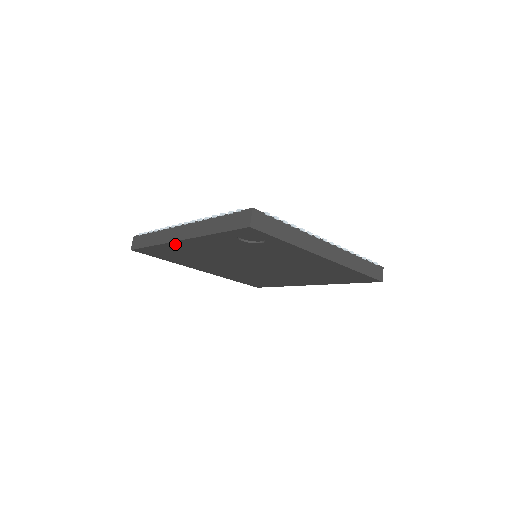
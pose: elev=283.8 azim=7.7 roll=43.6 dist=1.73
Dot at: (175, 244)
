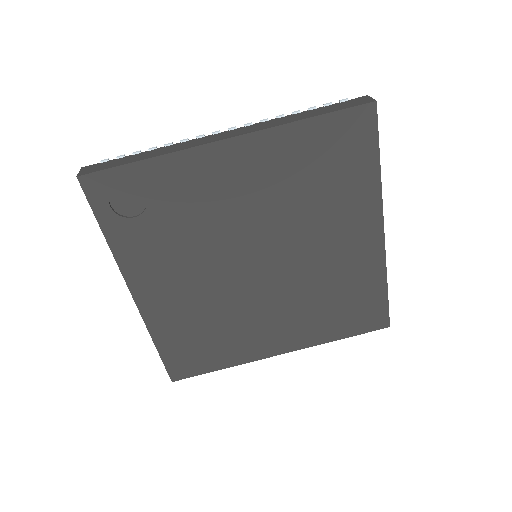
Dot at: (148, 312)
